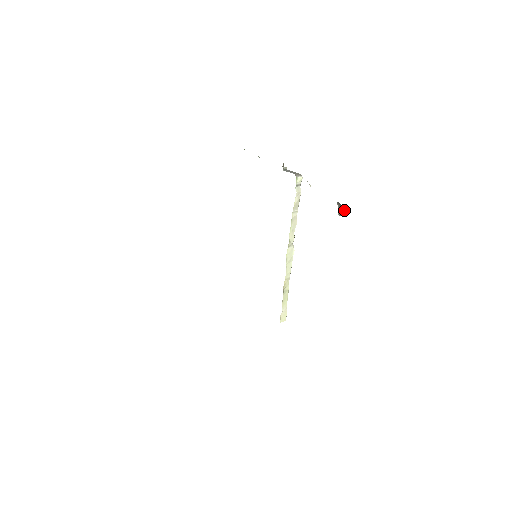
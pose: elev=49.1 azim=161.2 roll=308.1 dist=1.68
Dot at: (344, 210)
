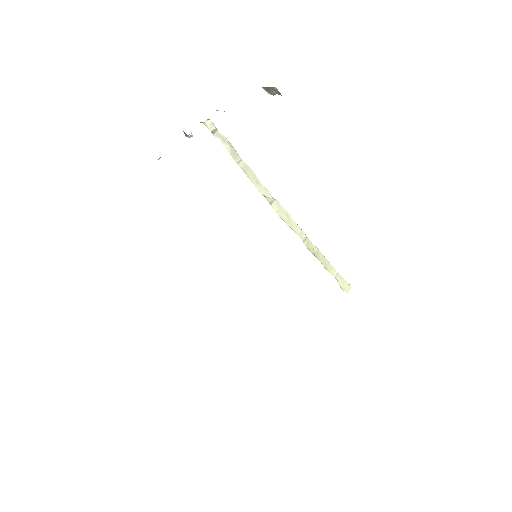
Dot at: (274, 88)
